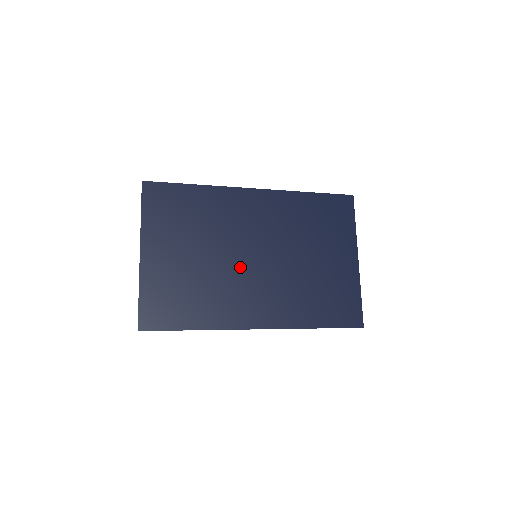
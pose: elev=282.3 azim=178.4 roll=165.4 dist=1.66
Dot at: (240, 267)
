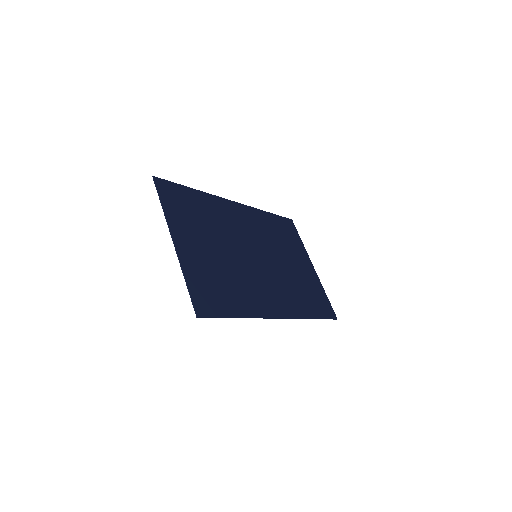
Dot at: (250, 264)
